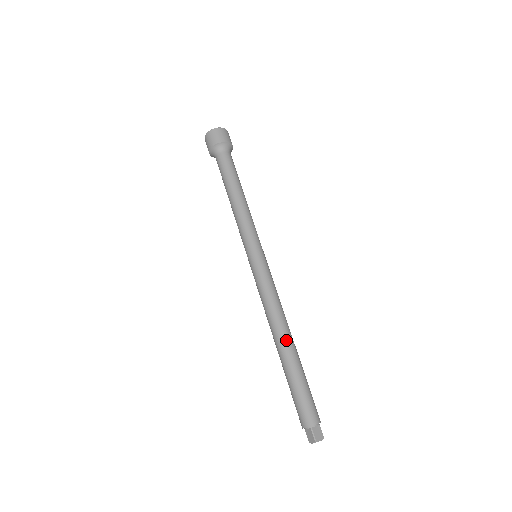
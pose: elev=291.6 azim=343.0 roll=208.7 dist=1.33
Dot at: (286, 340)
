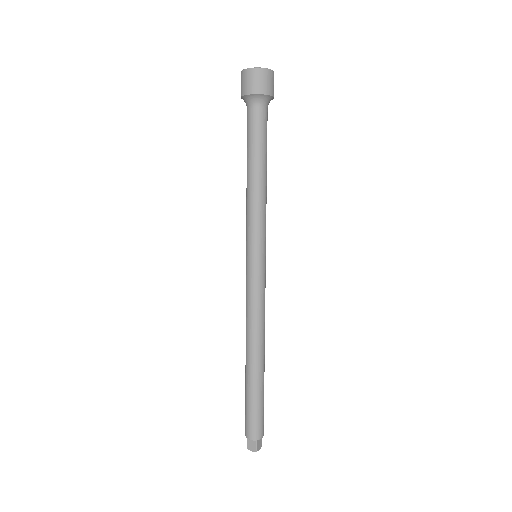
Dot at: (247, 358)
